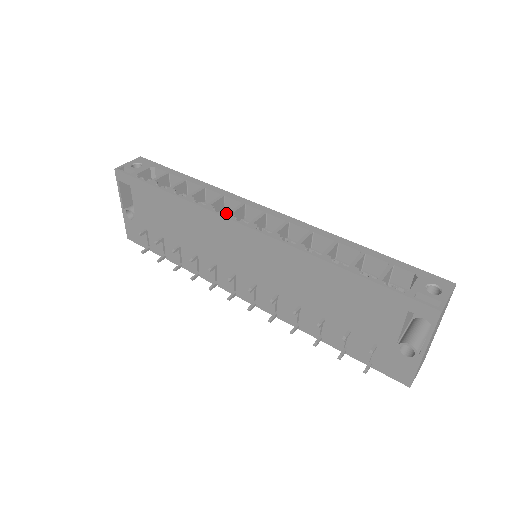
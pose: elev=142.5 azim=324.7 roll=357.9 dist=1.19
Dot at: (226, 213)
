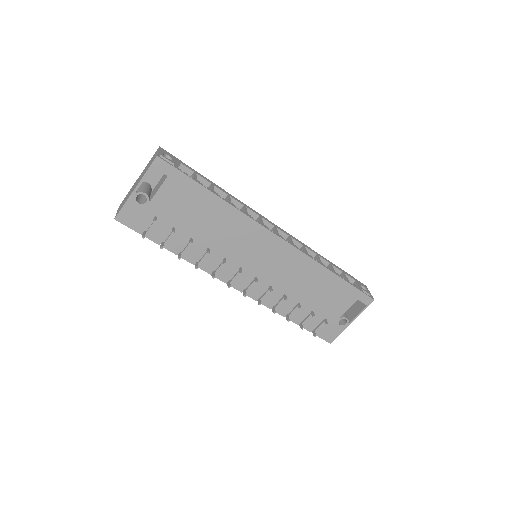
Dot at: occluded
